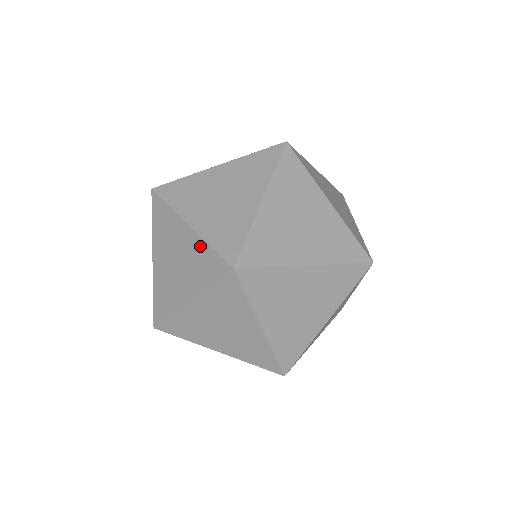
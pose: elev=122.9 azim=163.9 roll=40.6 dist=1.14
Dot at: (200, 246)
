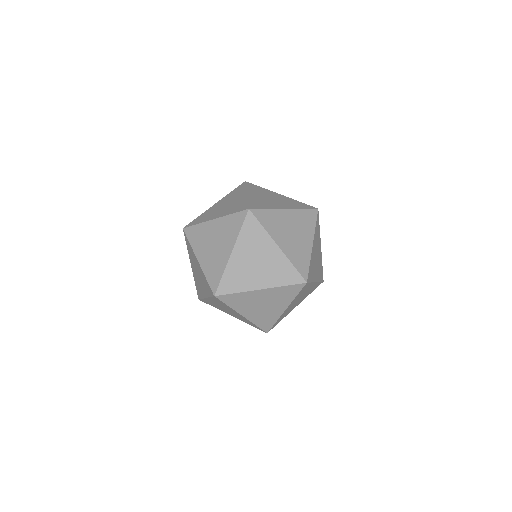
Dot at: (222, 266)
